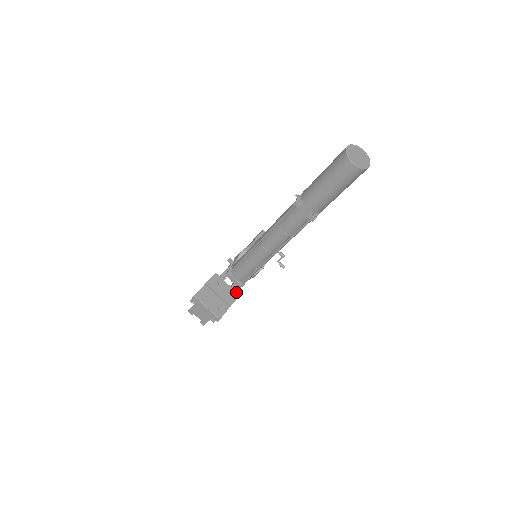
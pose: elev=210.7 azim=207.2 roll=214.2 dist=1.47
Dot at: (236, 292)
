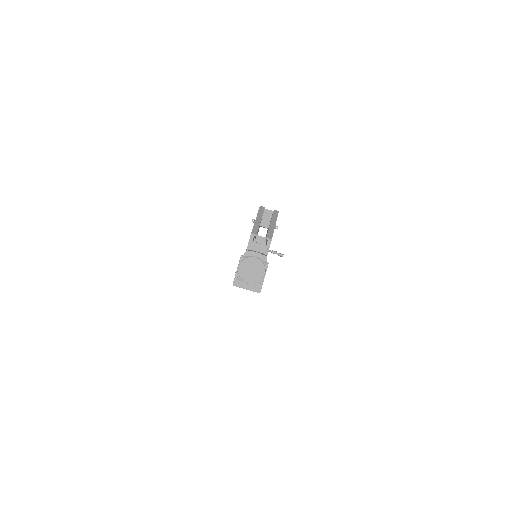
Dot at: occluded
